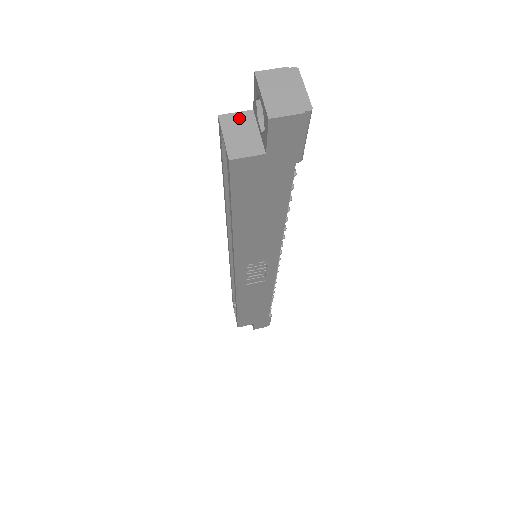
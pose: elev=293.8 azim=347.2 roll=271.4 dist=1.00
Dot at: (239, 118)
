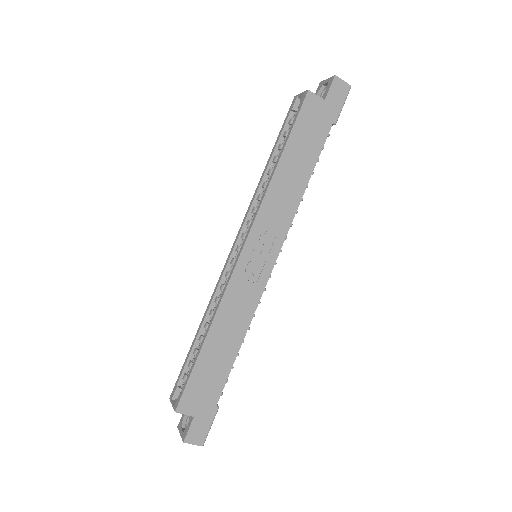
Dot at: occluded
